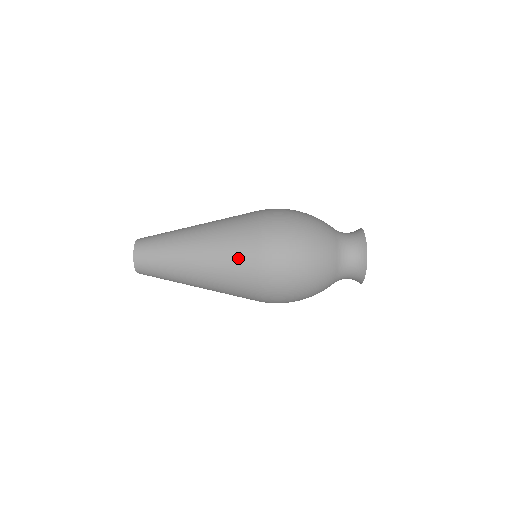
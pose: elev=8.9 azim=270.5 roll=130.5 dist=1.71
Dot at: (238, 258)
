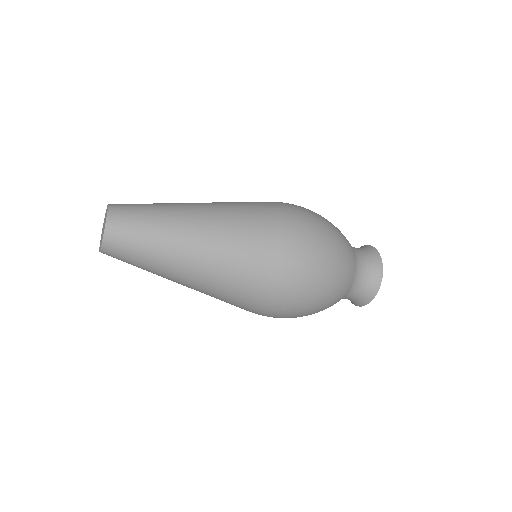
Dot at: (251, 278)
